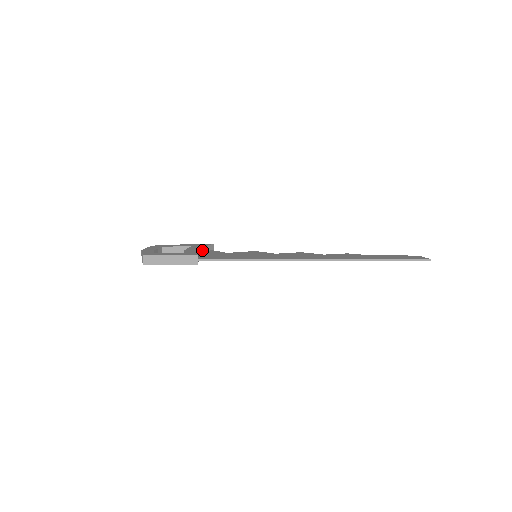
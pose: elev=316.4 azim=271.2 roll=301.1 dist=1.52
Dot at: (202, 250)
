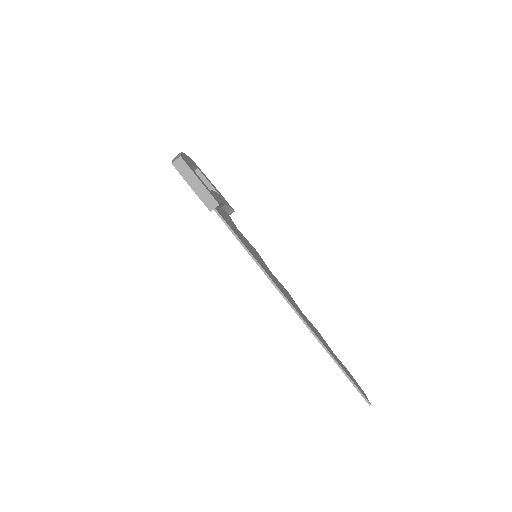
Dot at: (223, 205)
